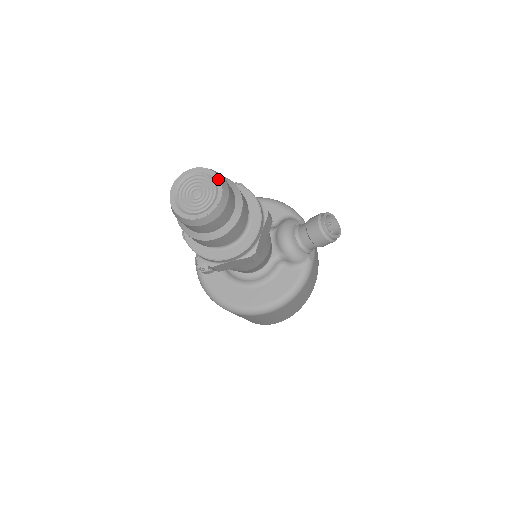
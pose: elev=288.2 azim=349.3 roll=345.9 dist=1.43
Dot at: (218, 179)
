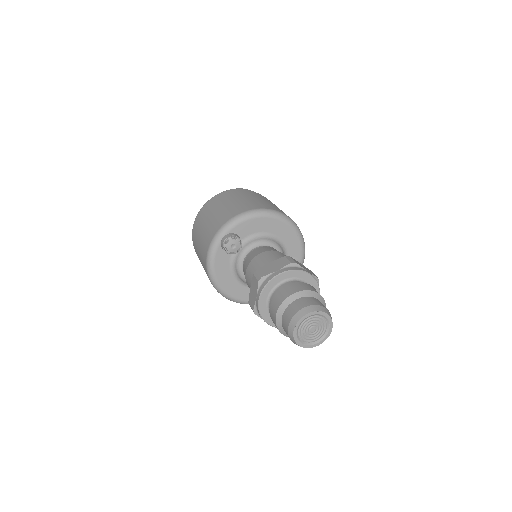
Dot at: (330, 333)
